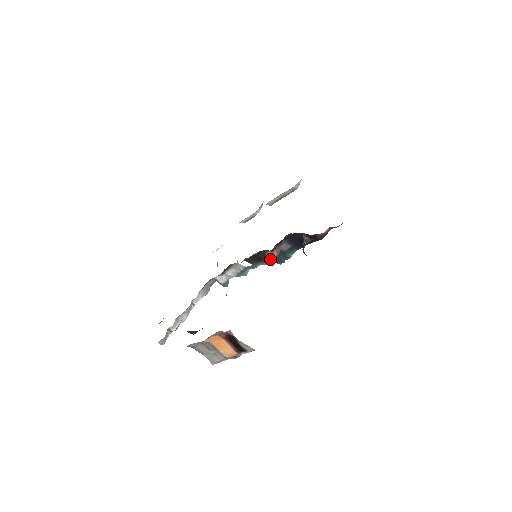
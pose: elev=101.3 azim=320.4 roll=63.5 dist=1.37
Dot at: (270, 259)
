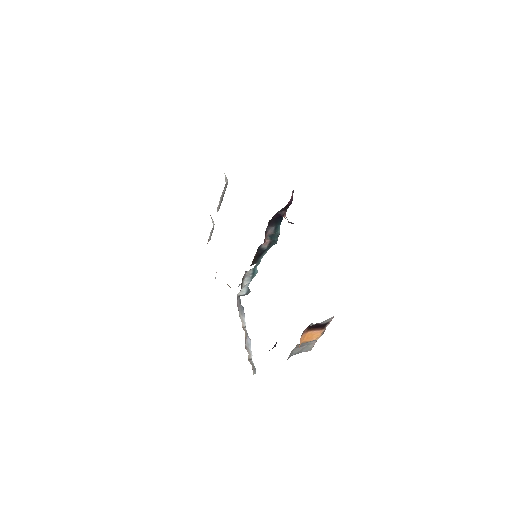
Dot at: (267, 248)
